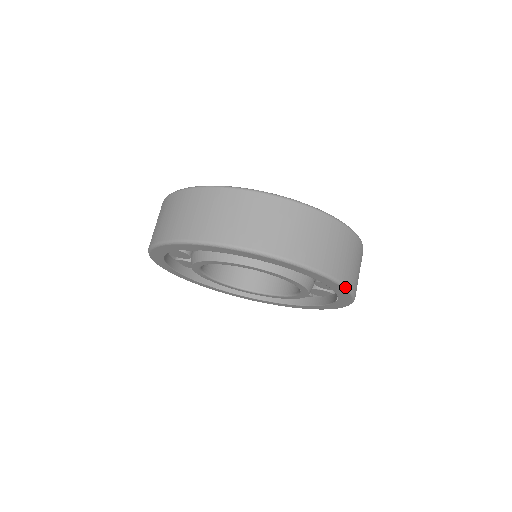
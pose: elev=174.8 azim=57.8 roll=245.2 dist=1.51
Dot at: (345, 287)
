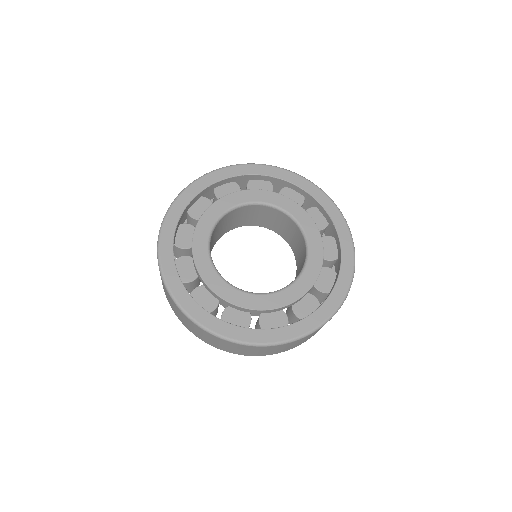
Dot at: occluded
